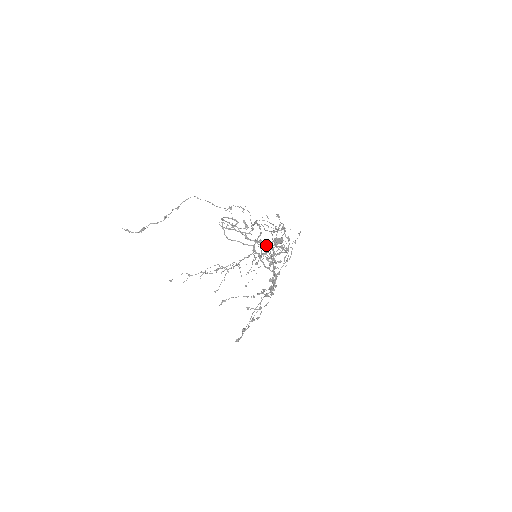
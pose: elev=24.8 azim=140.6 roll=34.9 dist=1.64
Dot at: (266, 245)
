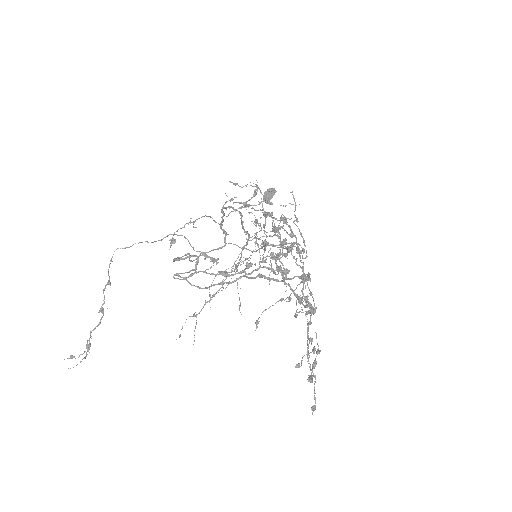
Dot at: occluded
